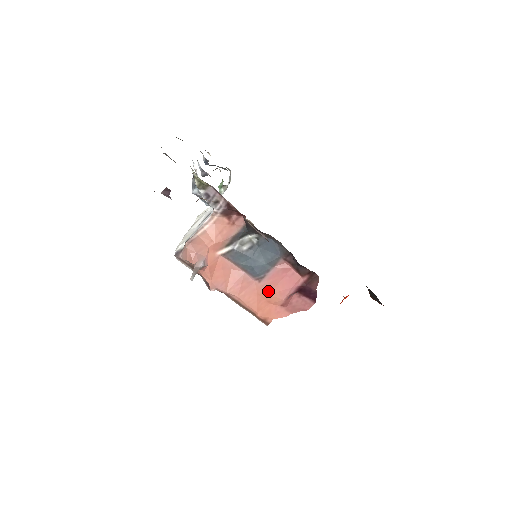
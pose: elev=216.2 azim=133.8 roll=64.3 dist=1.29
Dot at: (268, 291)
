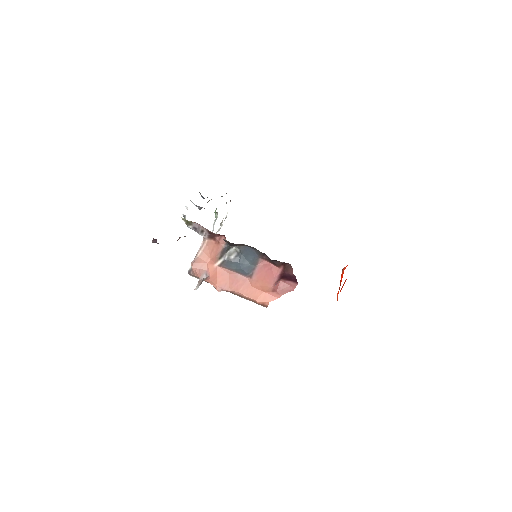
Dot at: (259, 283)
